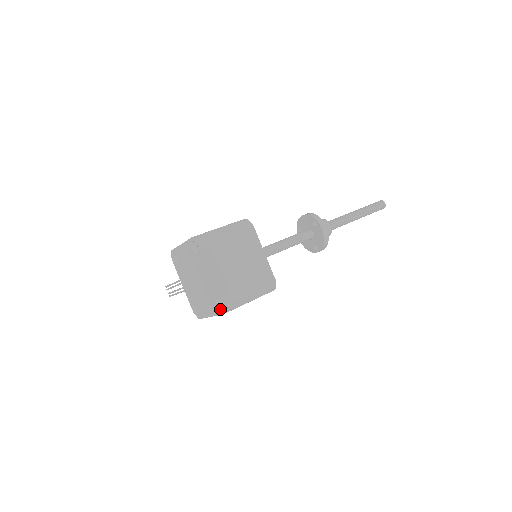
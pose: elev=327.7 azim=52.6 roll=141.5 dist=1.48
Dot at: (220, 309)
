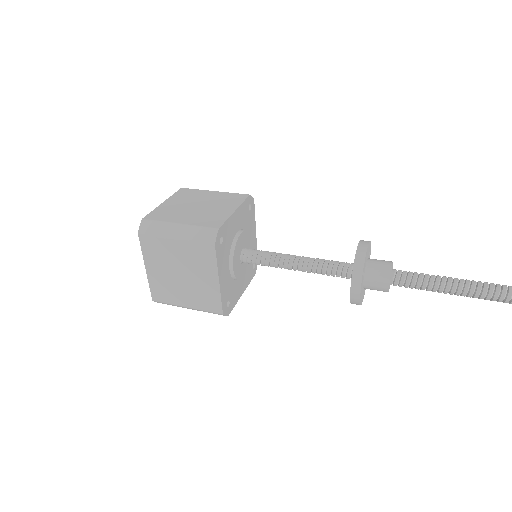
Dot at: occluded
